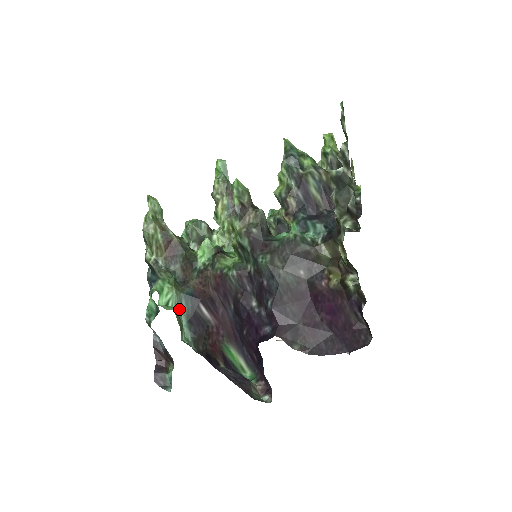
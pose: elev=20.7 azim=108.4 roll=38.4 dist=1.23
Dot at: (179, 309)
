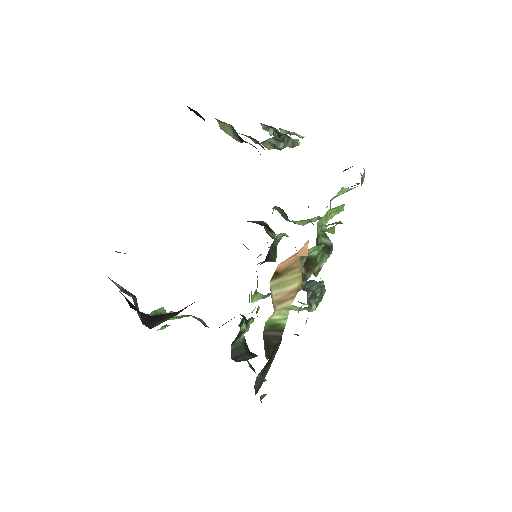
Dot at: occluded
